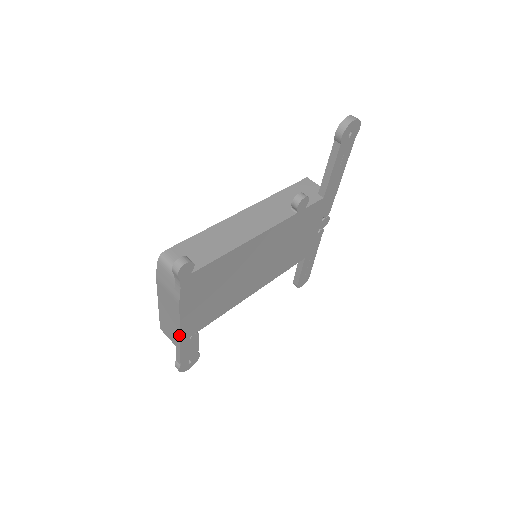
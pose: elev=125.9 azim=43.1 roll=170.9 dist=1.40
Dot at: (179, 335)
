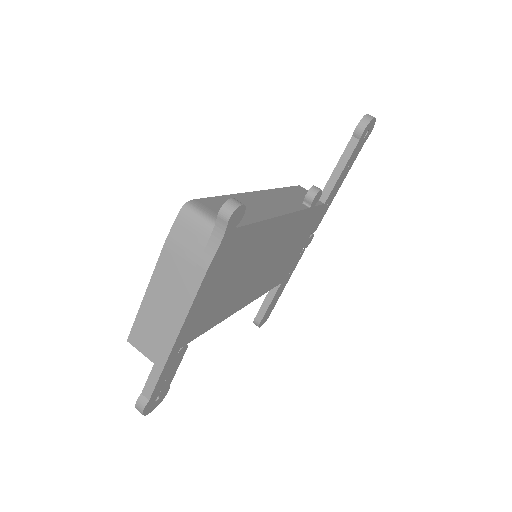
Dot at: (175, 338)
